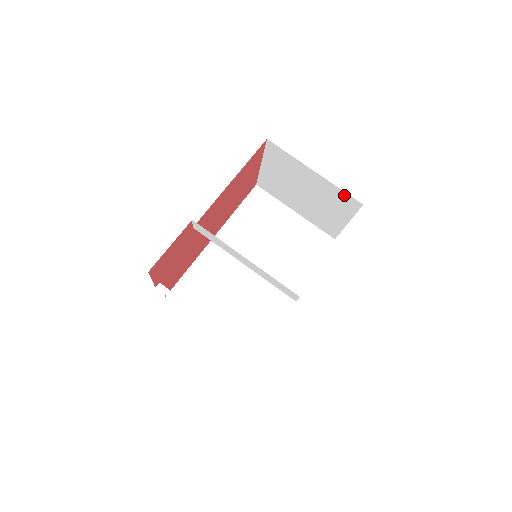
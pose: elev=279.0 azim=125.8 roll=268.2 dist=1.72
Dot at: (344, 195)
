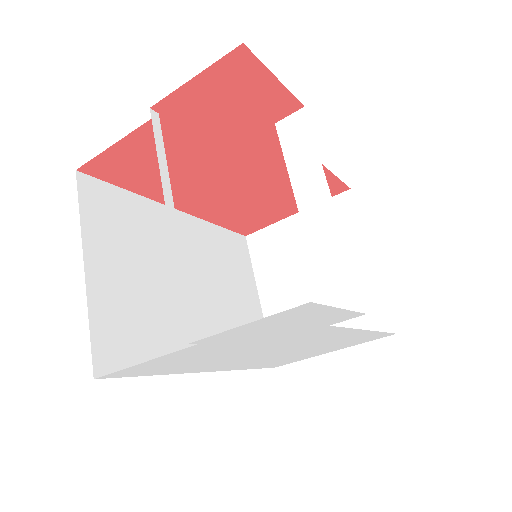
Dot at: (380, 307)
